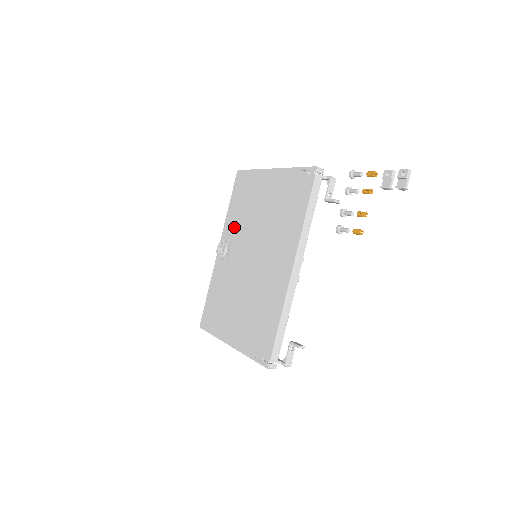
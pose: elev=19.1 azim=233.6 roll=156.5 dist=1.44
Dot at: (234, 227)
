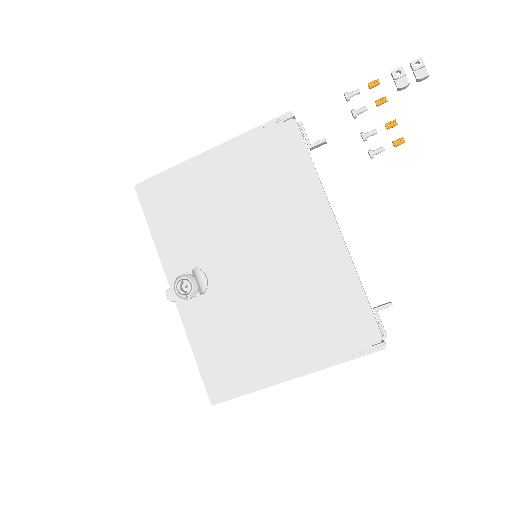
Dot at: (186, 249)
